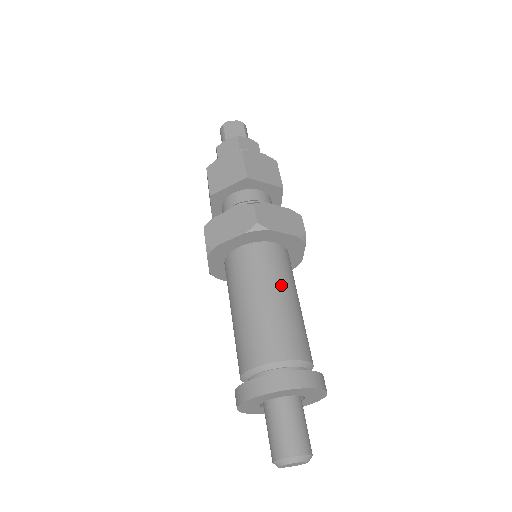
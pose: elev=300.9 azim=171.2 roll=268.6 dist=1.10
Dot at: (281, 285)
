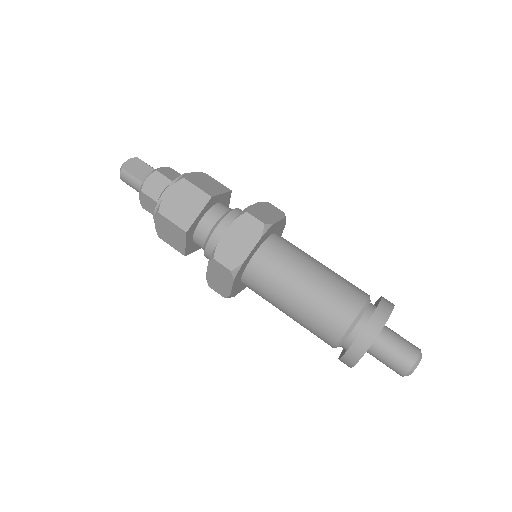
Dot at: (309, 259)
